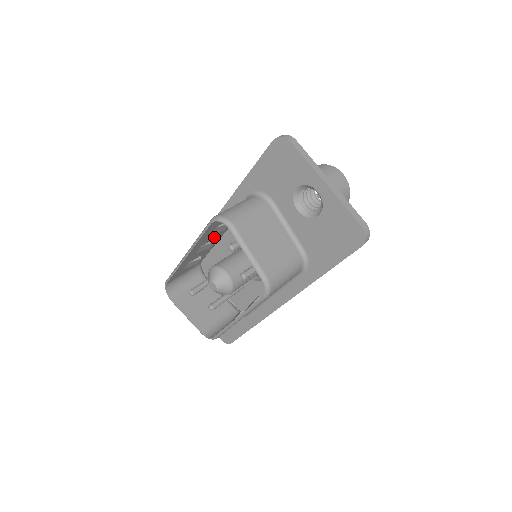
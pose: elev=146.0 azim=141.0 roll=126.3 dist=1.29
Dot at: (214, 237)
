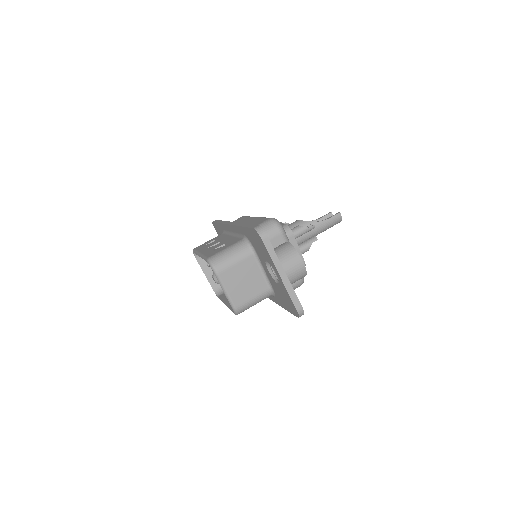
Dot at: occluded
